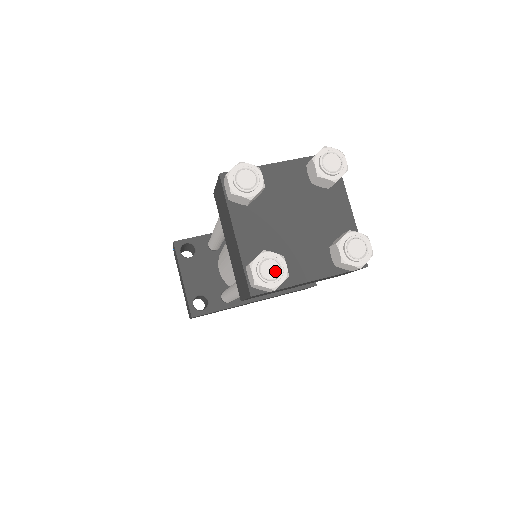
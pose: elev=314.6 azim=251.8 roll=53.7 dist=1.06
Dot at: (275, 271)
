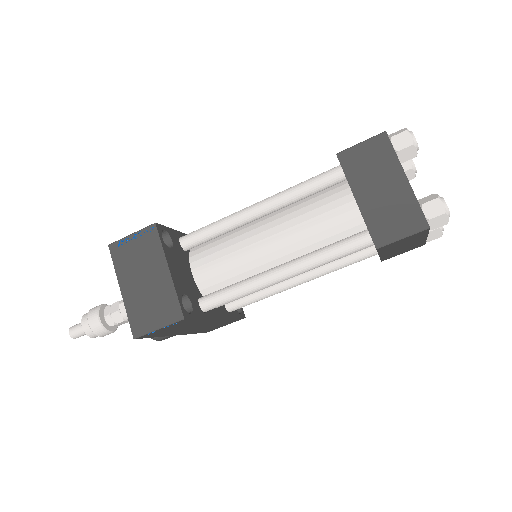
Dot at: occluded
